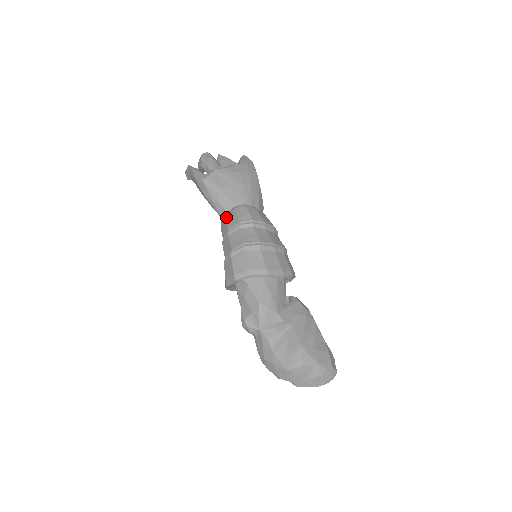
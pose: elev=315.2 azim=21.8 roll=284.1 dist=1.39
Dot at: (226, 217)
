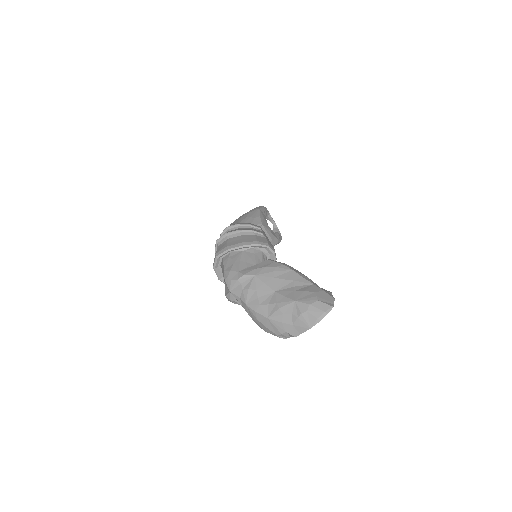
Dot at: occluded
